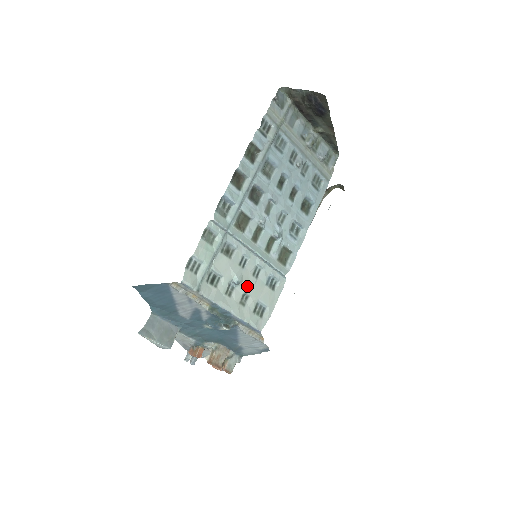
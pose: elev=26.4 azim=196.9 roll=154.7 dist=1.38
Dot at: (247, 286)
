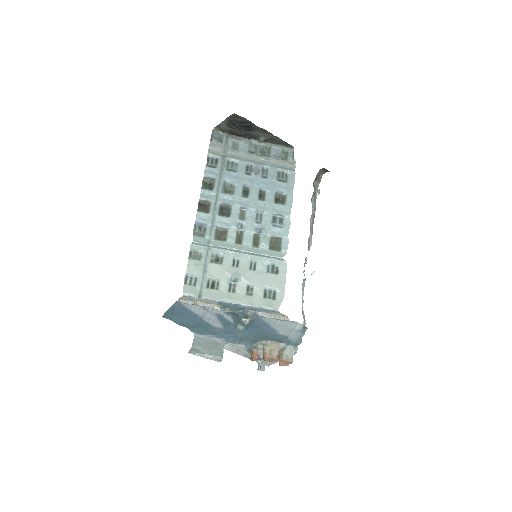
Dot at: (247, 279)
